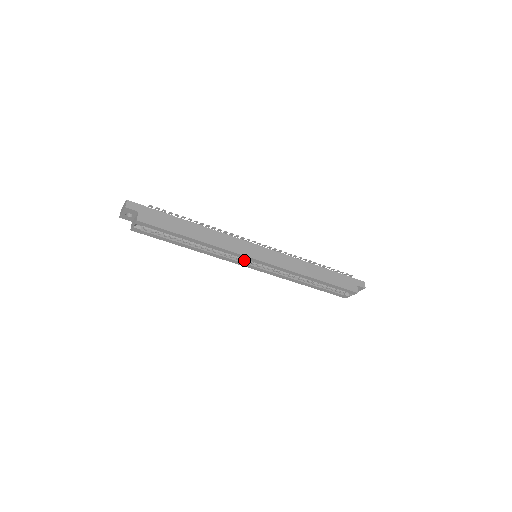
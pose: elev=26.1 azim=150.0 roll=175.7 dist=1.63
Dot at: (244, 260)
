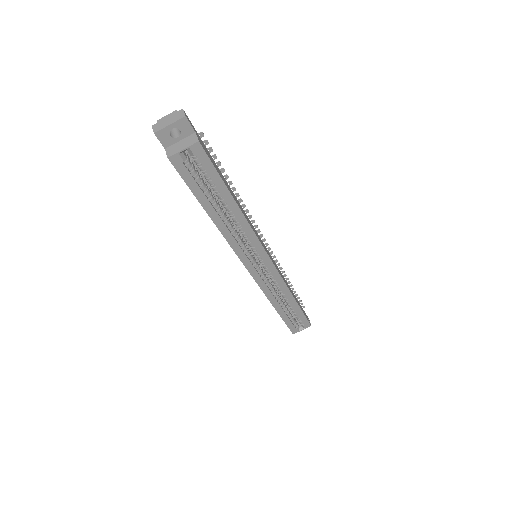
Dot at: (251, 256)
